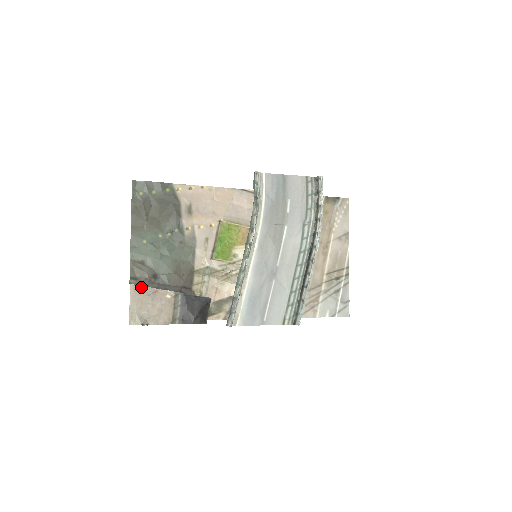
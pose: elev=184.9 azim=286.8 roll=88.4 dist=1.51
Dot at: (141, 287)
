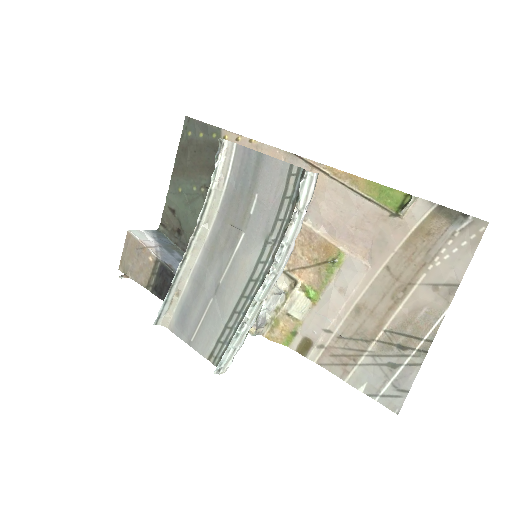
Dot at: (134, 237)
